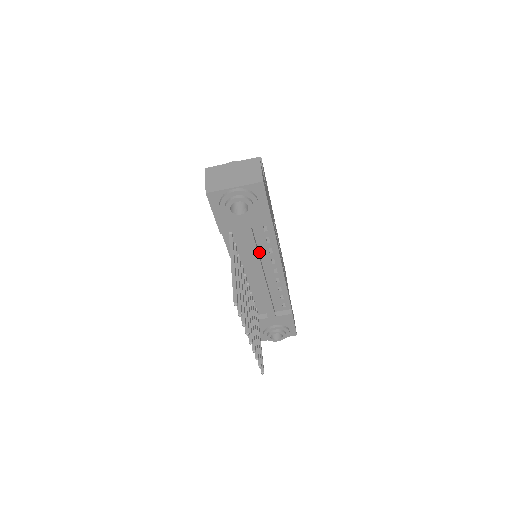
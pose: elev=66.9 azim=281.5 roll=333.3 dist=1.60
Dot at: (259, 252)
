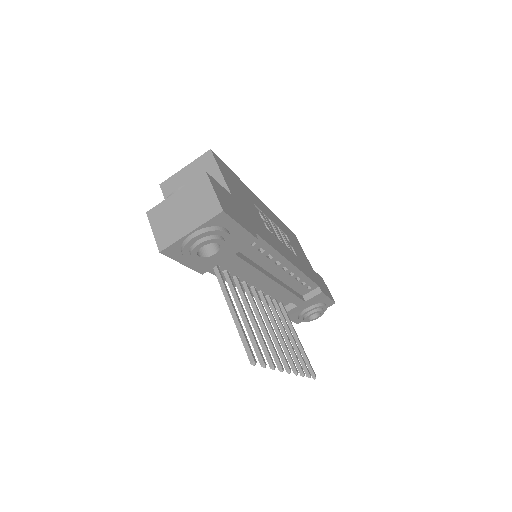
Dot at: (257, 264)
